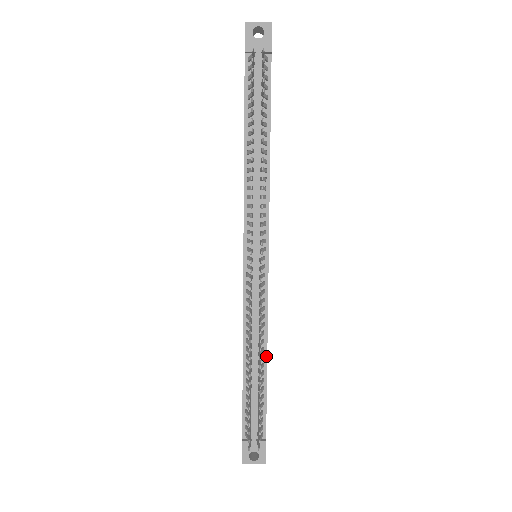
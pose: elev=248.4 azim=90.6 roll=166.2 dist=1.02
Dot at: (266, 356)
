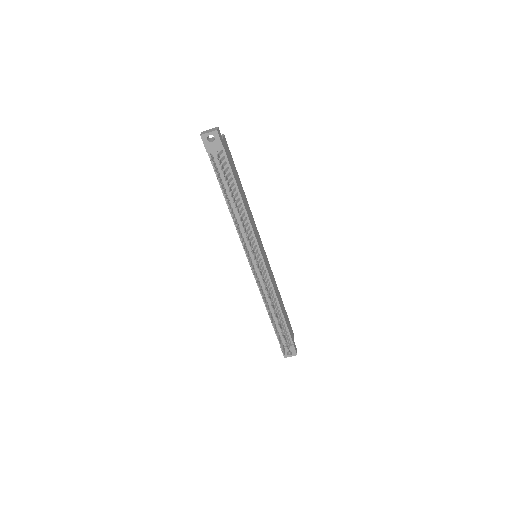
Dot at: (279, 306)
